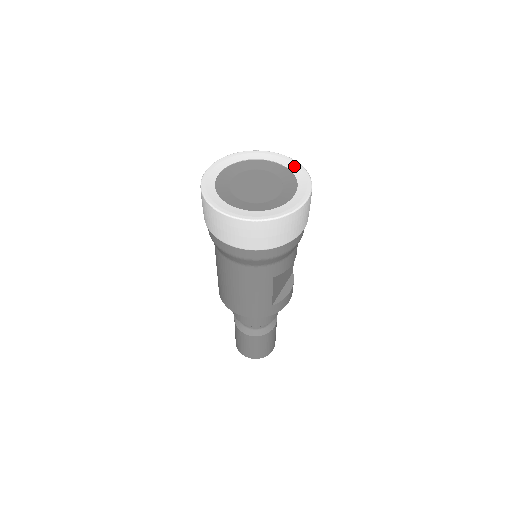
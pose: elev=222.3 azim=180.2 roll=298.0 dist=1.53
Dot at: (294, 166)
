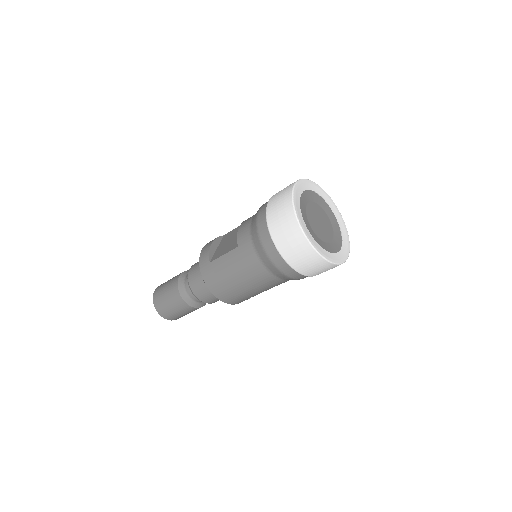
Dot at: (338, 213)
